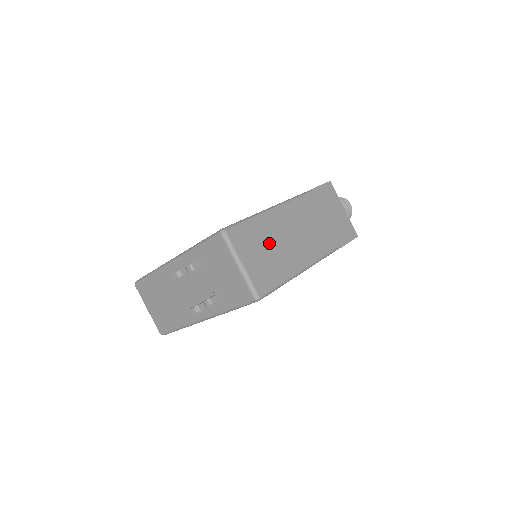
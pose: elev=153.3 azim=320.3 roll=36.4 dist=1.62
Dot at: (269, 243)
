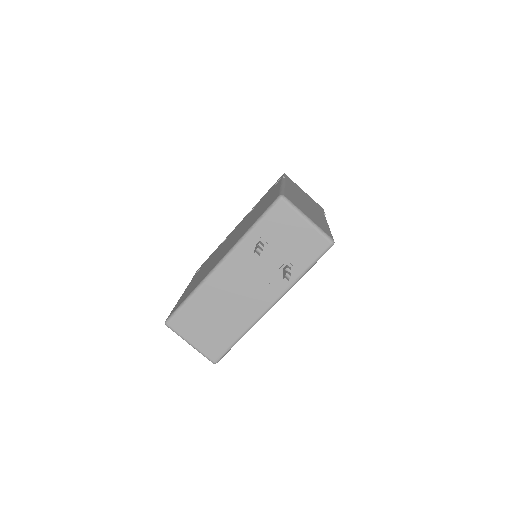
Dot at: (304, 207)
